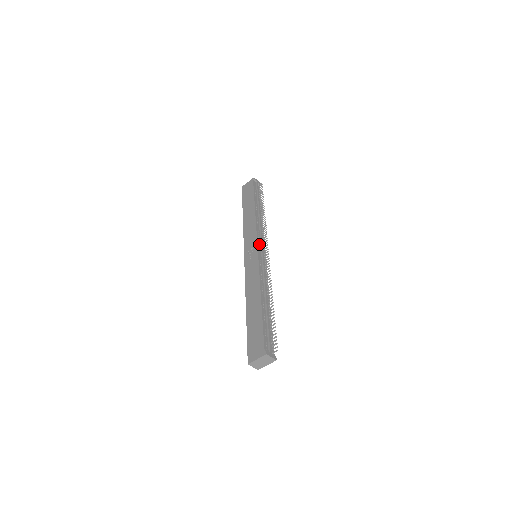
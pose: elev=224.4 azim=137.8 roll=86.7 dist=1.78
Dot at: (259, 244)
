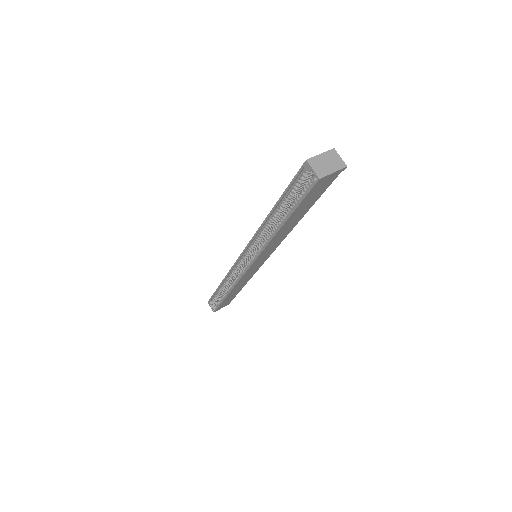
Dot at: occluded
